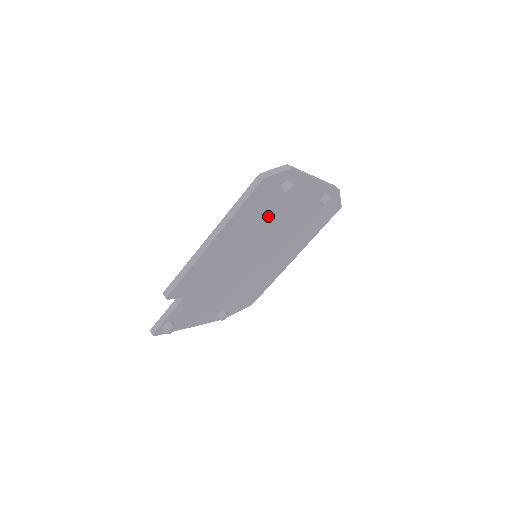
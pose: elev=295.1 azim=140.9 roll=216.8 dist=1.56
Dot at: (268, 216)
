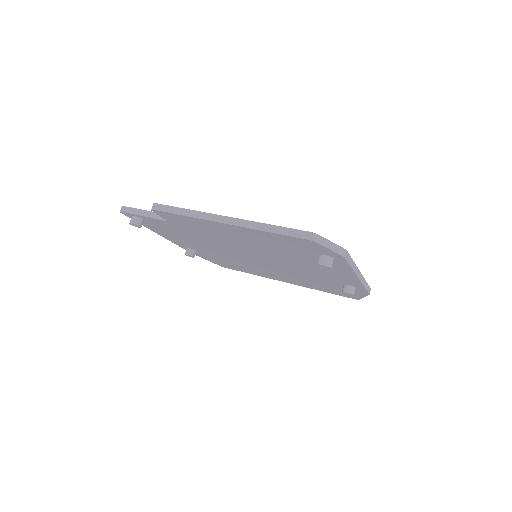
Dot at: (291, 254)
